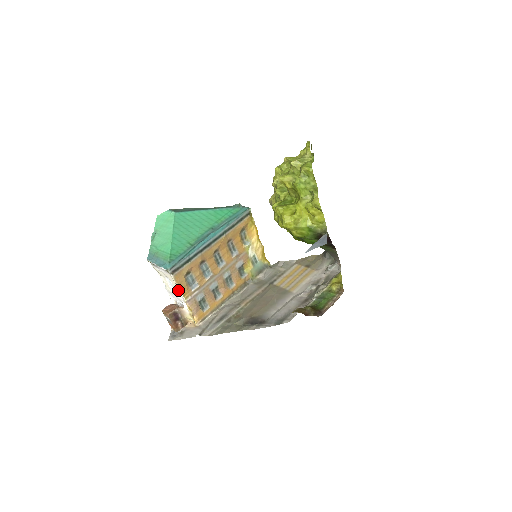
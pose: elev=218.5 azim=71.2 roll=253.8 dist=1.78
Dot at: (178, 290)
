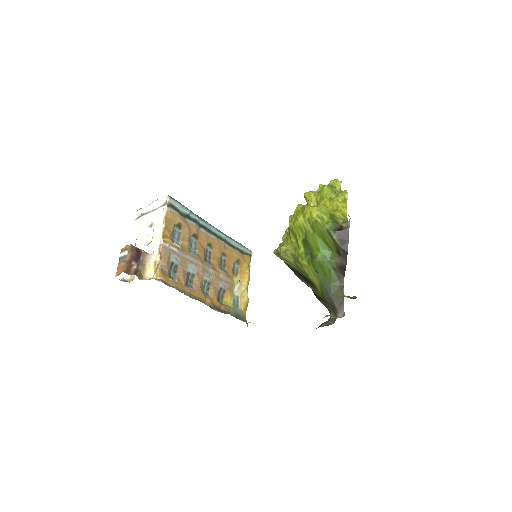
Dot at: (159, 232)
